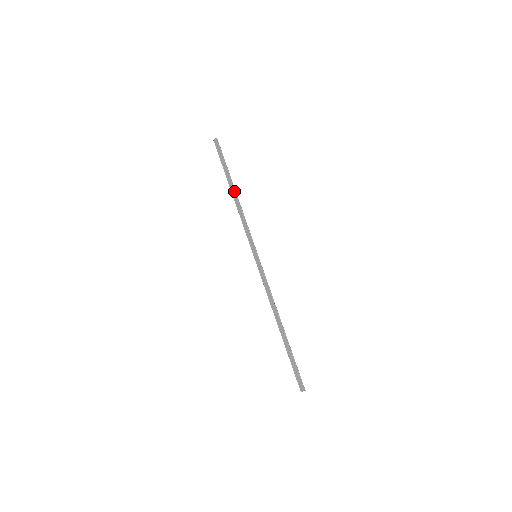
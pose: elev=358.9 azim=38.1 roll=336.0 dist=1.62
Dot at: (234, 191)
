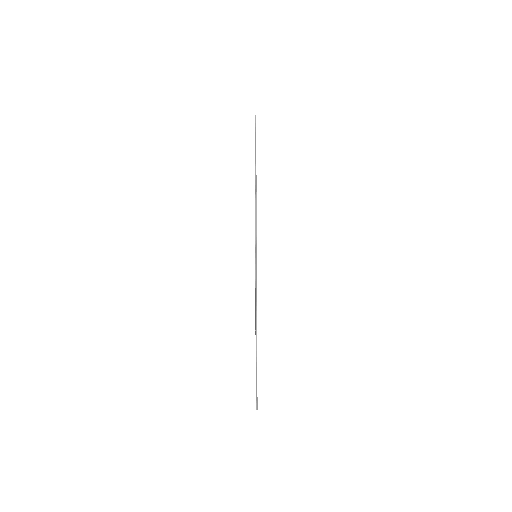
Dot at: (255, 180)
